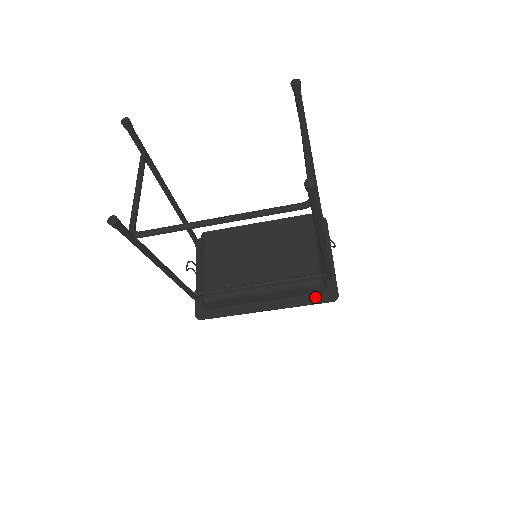
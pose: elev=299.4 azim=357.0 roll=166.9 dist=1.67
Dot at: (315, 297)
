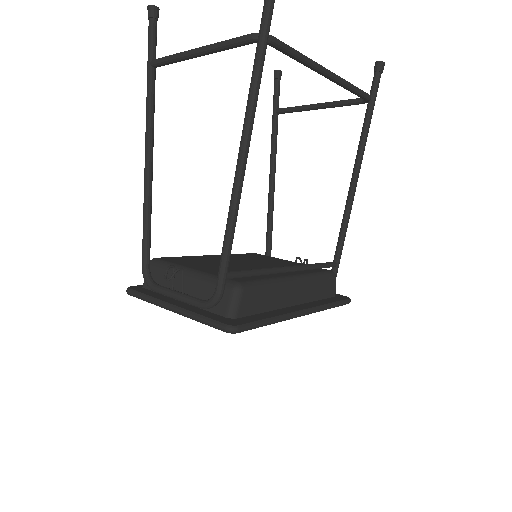
Dot at: (333, 299)
